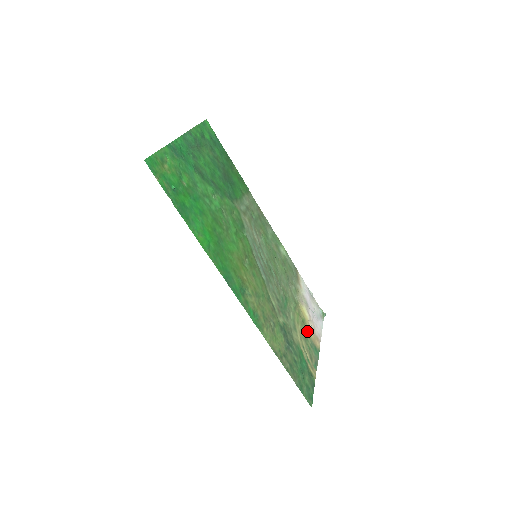
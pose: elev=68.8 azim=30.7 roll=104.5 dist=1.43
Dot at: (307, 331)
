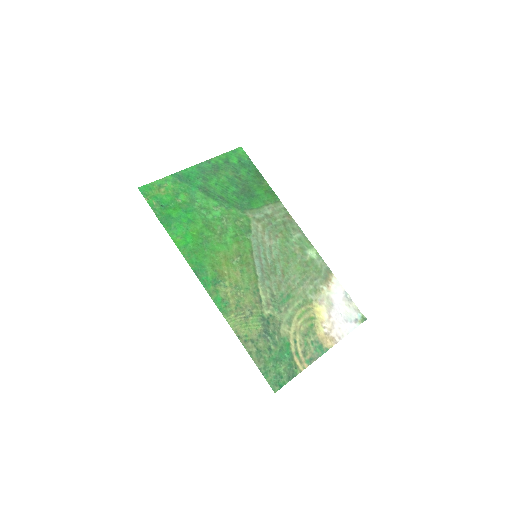
Dot at: (313, 329)
